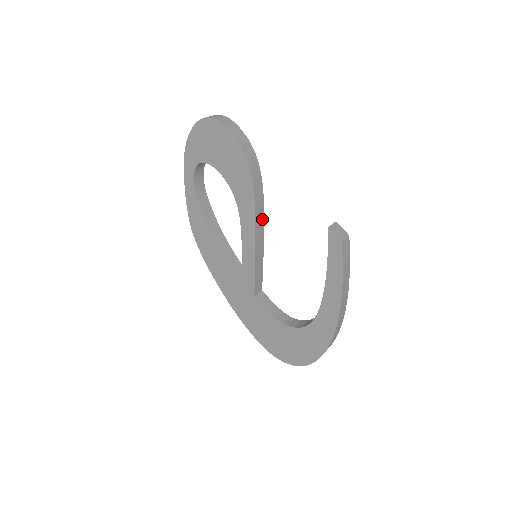
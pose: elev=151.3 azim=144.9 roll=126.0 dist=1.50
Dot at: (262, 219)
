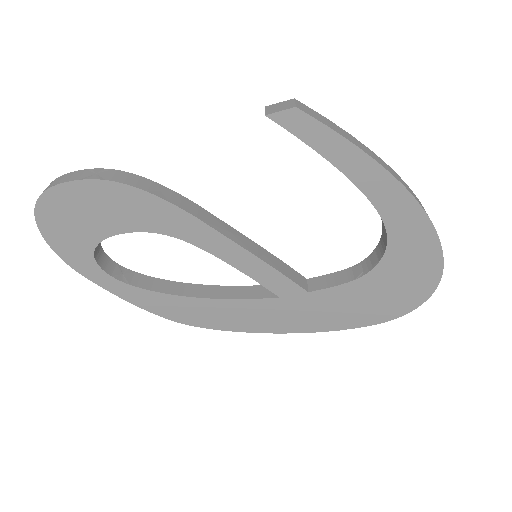
Dot at: (211, 217)
